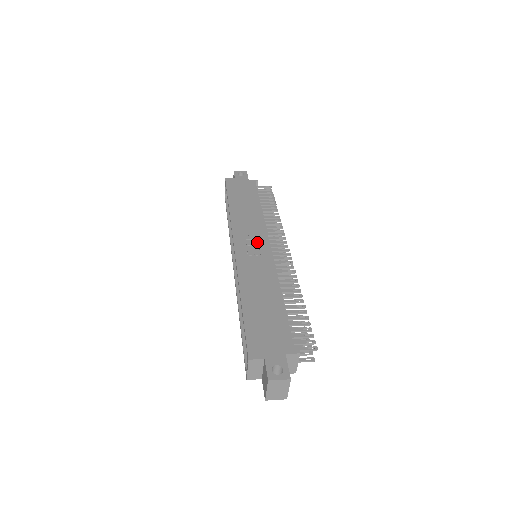
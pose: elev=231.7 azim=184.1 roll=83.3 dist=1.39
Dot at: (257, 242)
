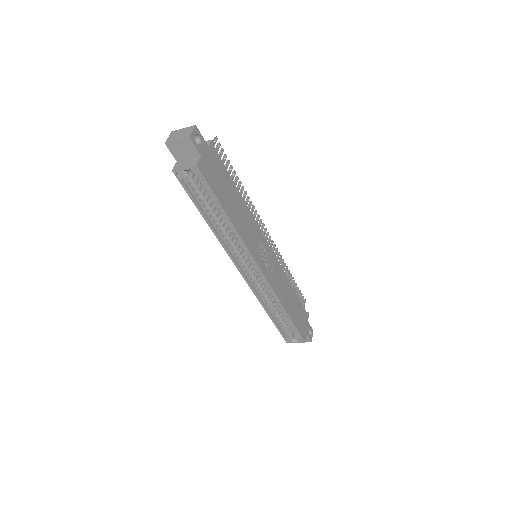
Dot at: (264, 249)
